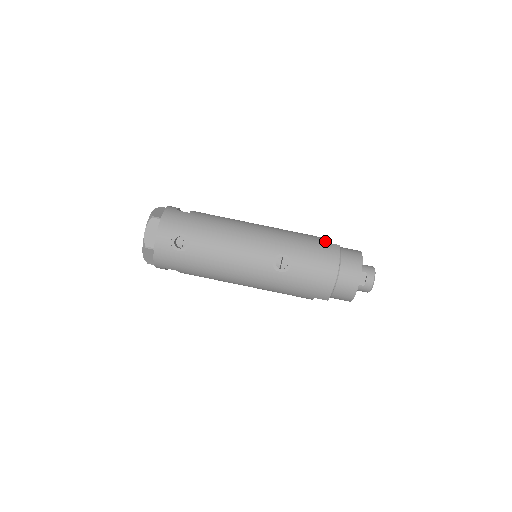
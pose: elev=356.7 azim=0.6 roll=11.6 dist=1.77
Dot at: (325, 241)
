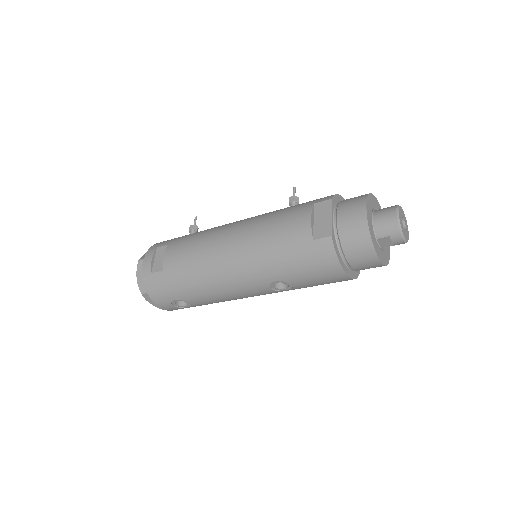
Dot at: (311, 238)
